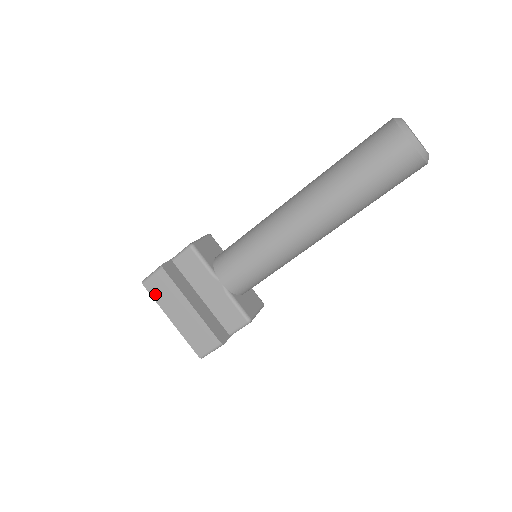
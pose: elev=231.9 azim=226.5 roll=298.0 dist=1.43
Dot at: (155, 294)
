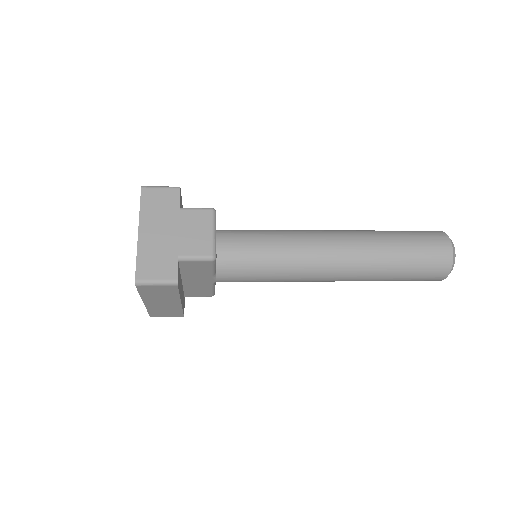
Dot at: (145, 292)
